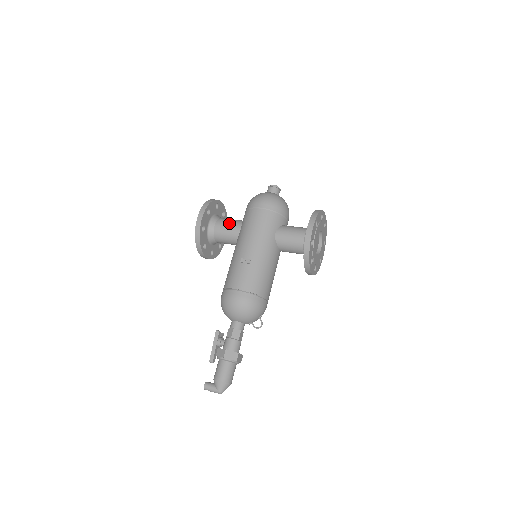
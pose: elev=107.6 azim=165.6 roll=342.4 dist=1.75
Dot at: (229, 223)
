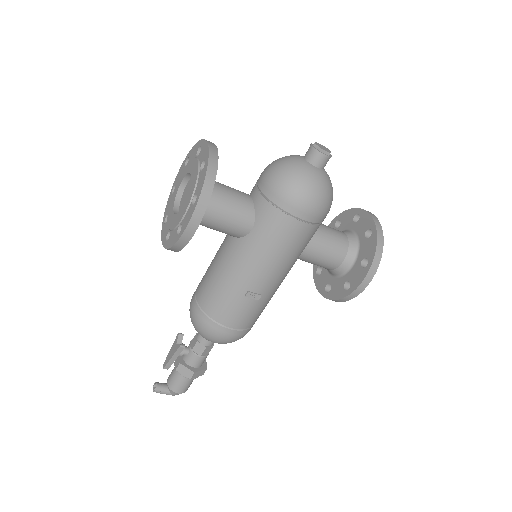
Dot at: (232, 215)
